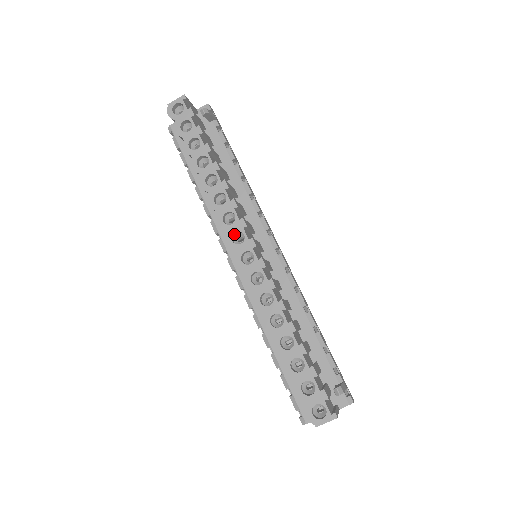
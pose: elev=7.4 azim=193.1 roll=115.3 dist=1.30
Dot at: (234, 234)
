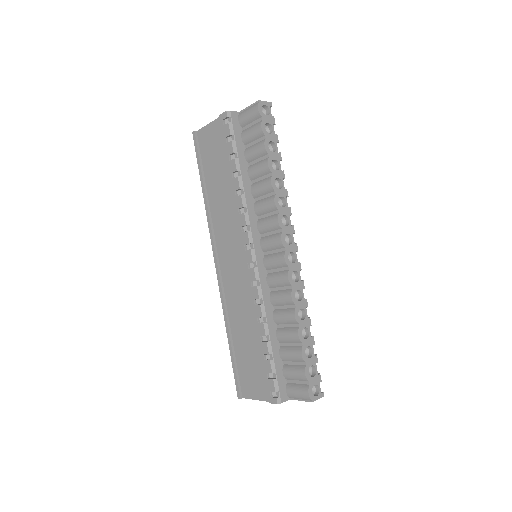
Dot at: (284, 234)
